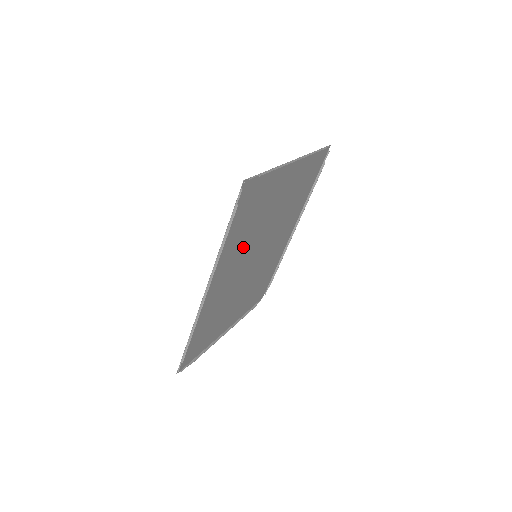
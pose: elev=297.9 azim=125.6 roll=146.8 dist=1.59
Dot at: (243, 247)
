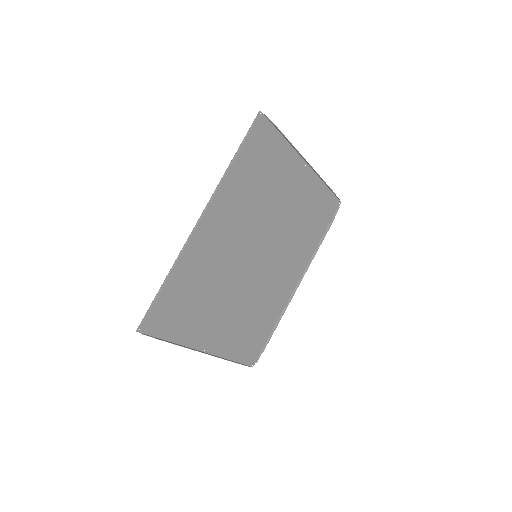
Dot at: (246, 213)
